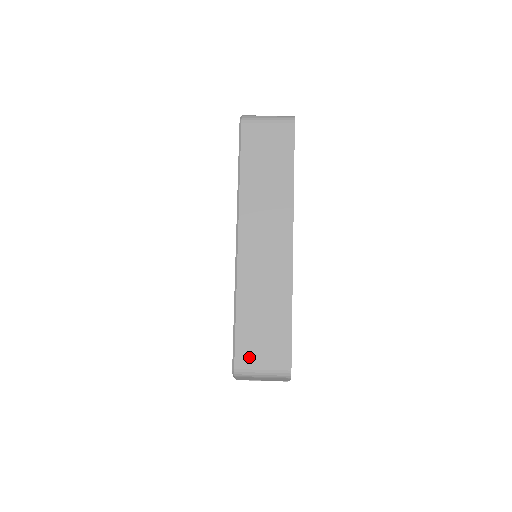
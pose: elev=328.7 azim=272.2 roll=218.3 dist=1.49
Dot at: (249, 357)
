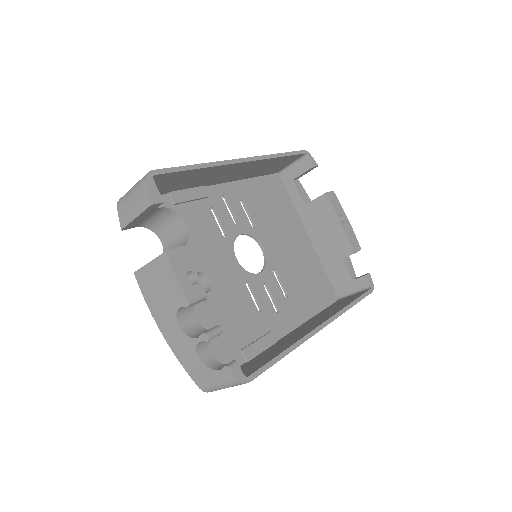
Dot at: occluded
